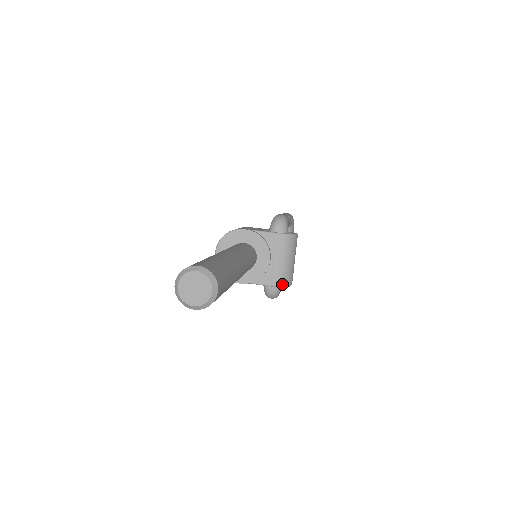
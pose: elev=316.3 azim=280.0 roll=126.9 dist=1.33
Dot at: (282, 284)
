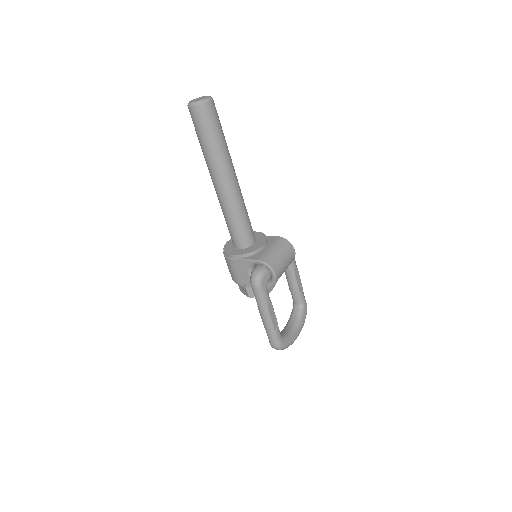
Dot at: (266, 262)
